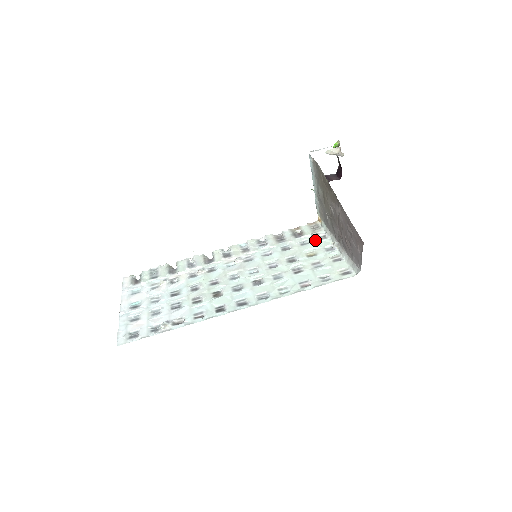
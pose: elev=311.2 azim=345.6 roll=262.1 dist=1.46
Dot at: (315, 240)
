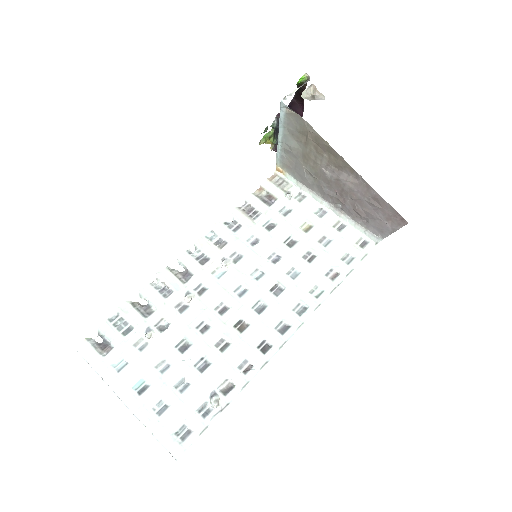
Dot at: (295, 204)
